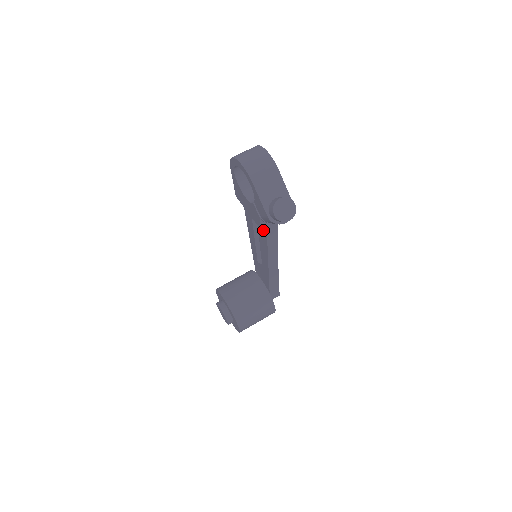
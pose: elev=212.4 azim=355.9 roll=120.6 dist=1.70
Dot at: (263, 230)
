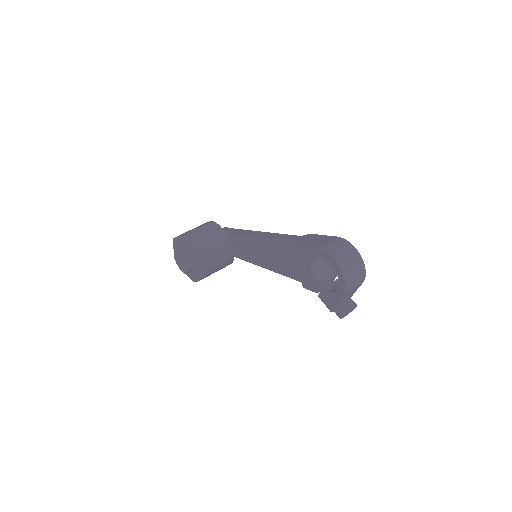
Dot at: (296, 275)
